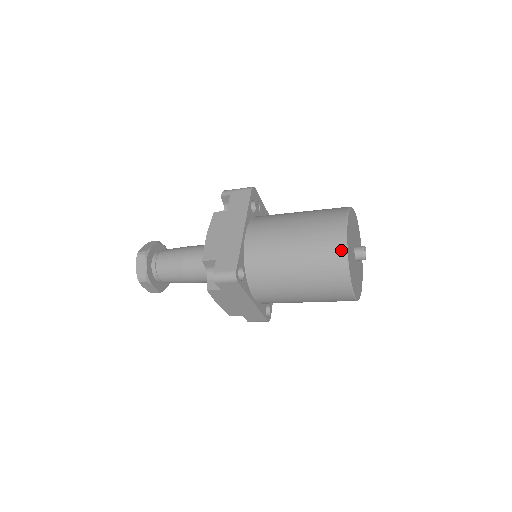
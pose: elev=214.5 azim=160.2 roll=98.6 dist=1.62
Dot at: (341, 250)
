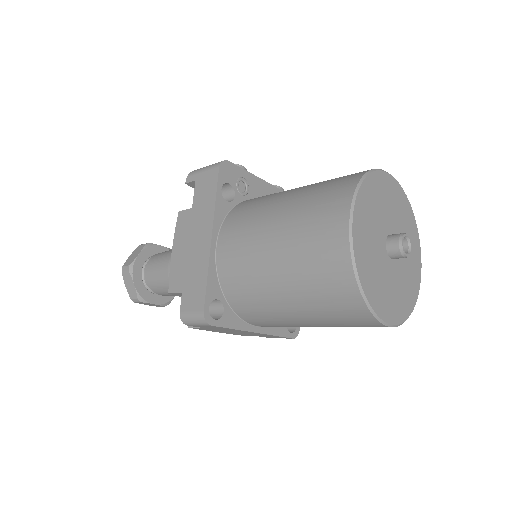
Dot at: (345, 270)
